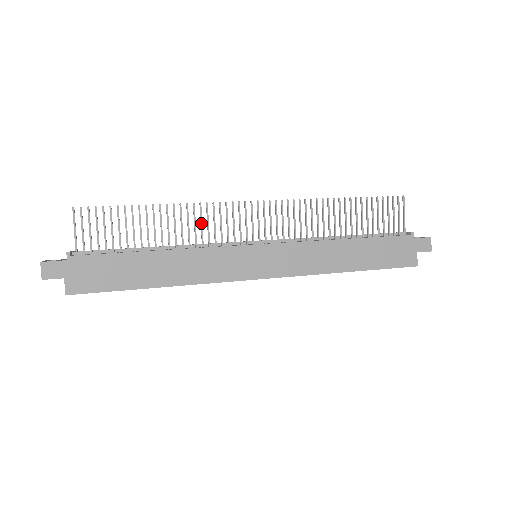
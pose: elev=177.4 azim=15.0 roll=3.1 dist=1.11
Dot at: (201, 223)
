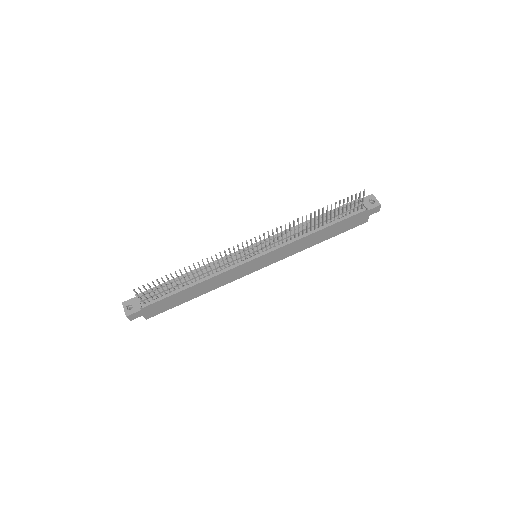
Dot at: (218, 262)
